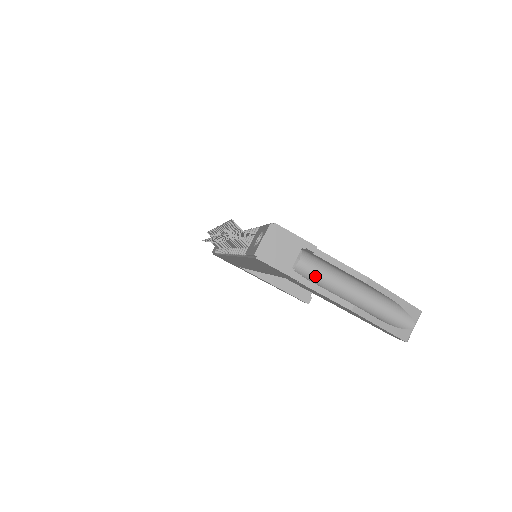
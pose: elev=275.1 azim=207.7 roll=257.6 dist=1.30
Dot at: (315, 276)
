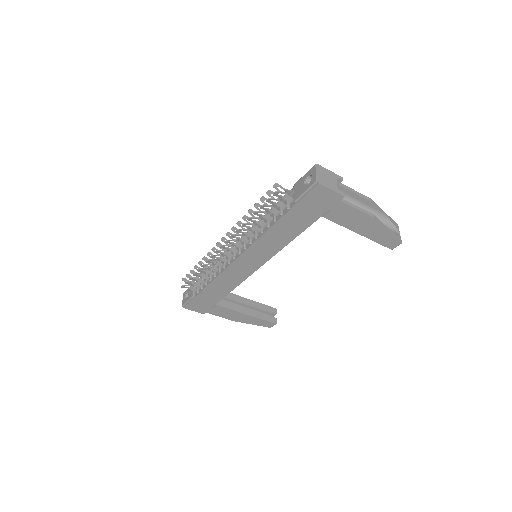
Dot at: occluded
